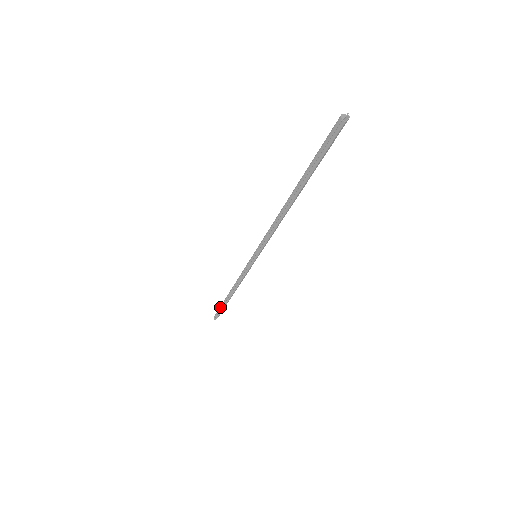
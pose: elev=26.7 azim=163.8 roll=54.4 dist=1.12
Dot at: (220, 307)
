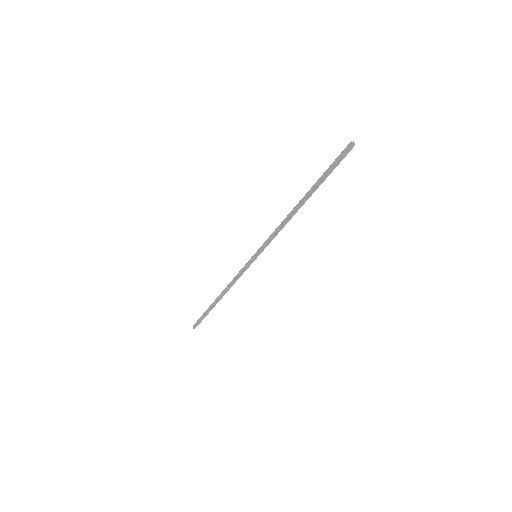
Dot at: (204, 314)
